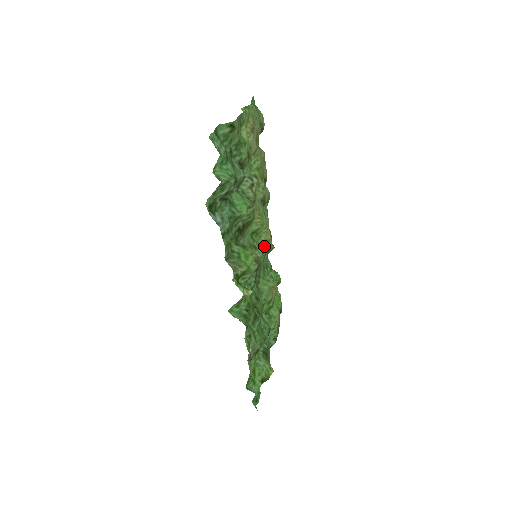
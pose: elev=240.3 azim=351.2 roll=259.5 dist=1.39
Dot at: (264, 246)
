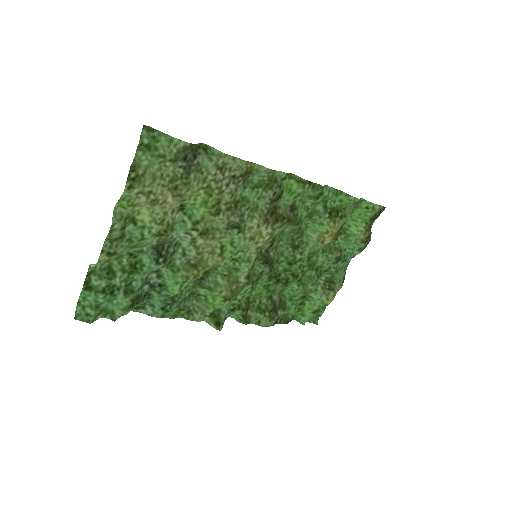
Dot at: (276, 230)
